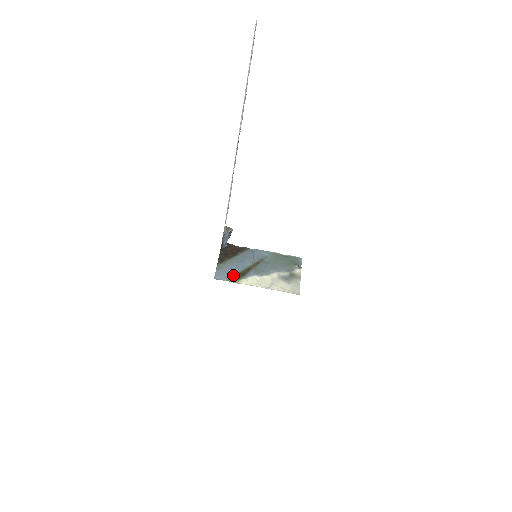
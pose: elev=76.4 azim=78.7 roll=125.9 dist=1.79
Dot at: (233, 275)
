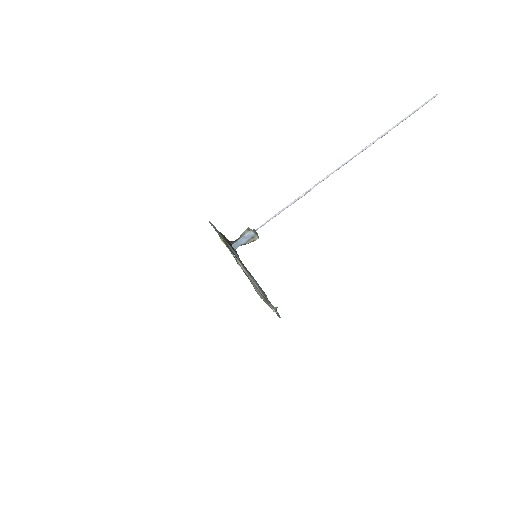
Dot at: (223, 239)
